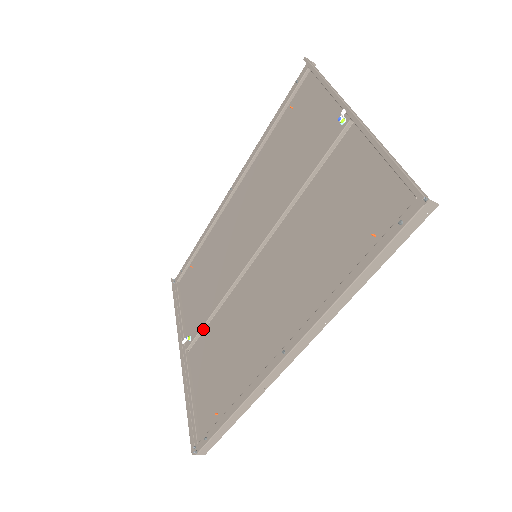
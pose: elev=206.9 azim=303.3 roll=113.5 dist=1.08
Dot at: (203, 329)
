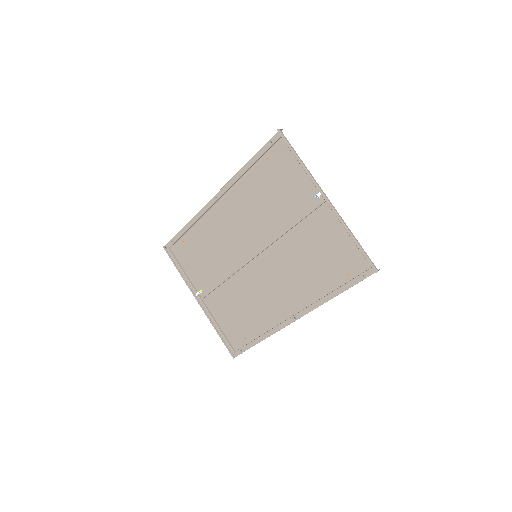
Dot at: (215, 289)
